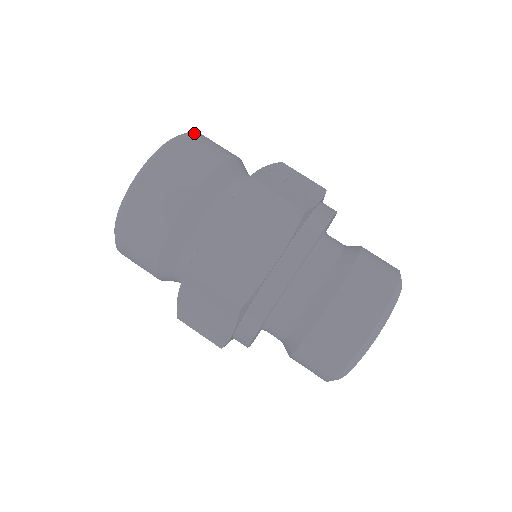
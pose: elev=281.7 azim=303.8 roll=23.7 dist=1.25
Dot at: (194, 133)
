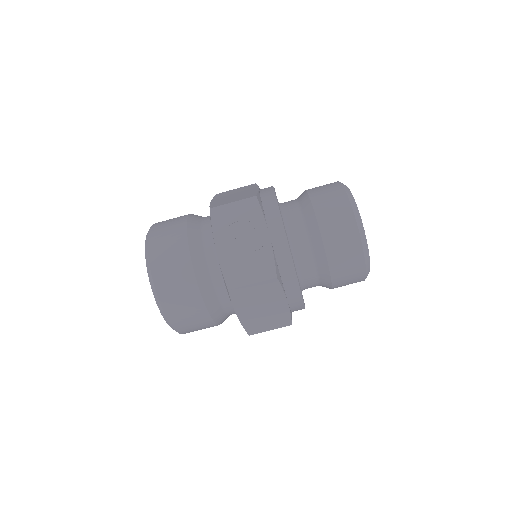
Dot at: (153, 268)
